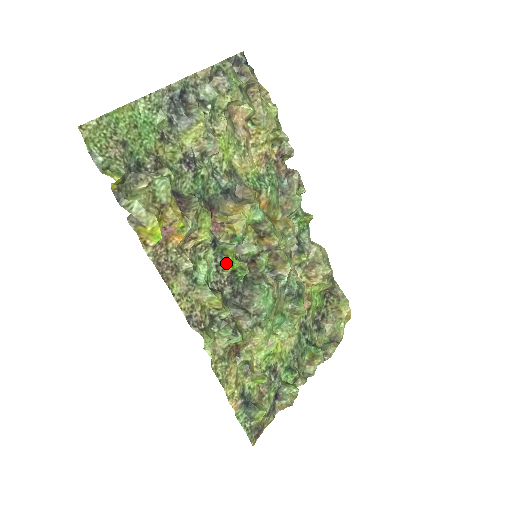
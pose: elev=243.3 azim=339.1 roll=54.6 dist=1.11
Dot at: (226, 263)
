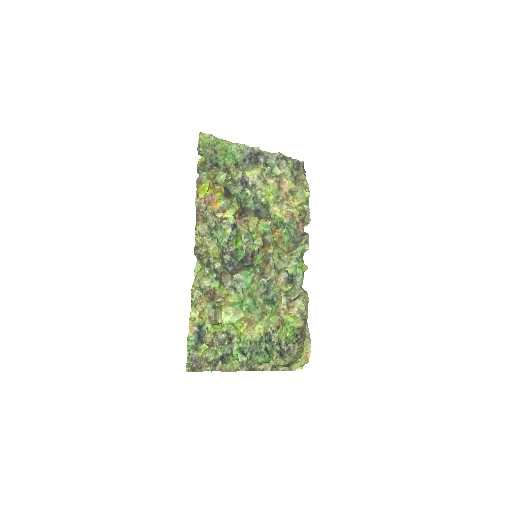
Dot at: (235, 242)
